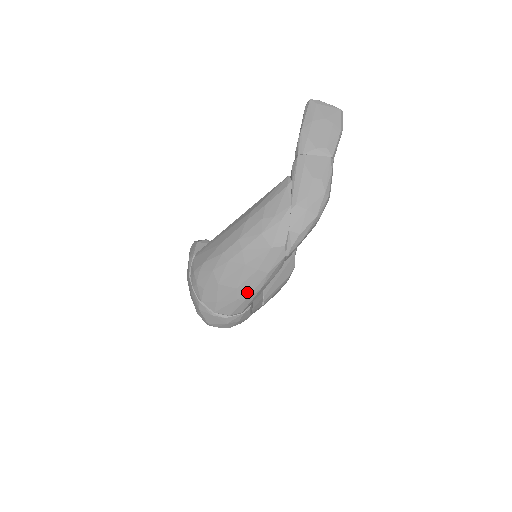
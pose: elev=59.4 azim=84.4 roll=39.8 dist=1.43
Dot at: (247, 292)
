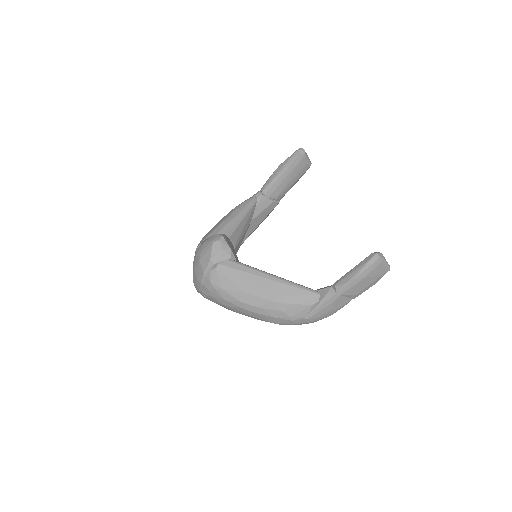
Dot at: occluded
